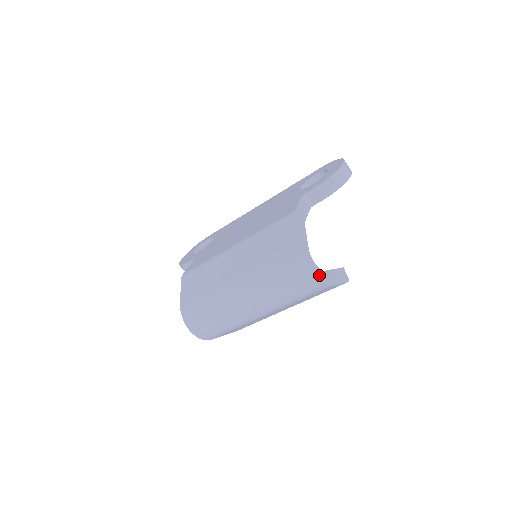
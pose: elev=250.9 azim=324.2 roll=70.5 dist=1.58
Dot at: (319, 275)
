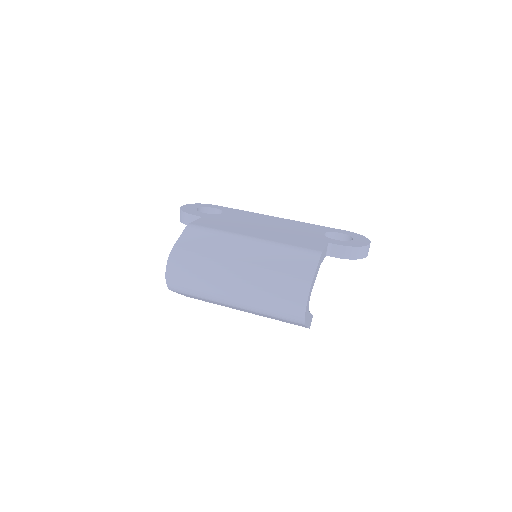
Dot at: (306, 312)
